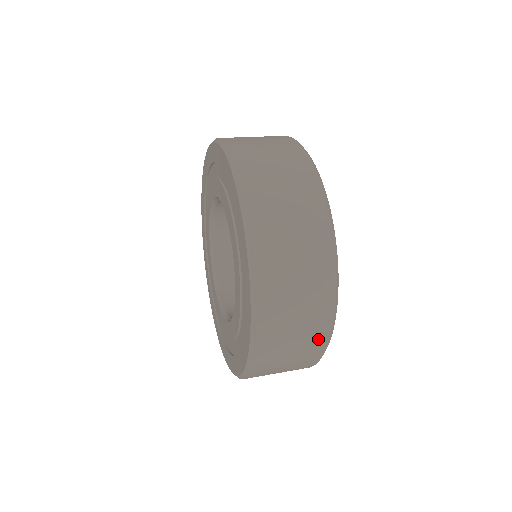
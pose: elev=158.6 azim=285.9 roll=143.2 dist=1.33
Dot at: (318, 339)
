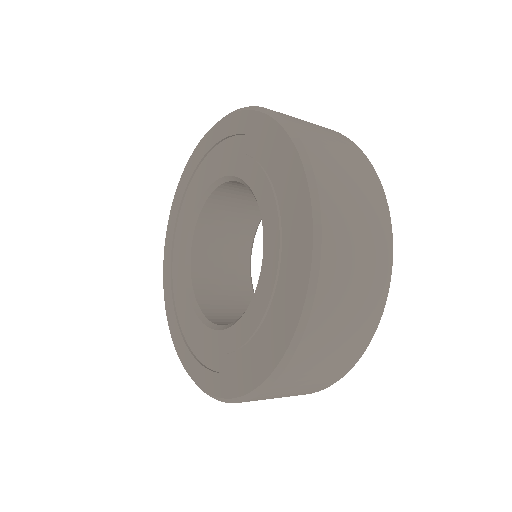
Dot at: (350, 358)
